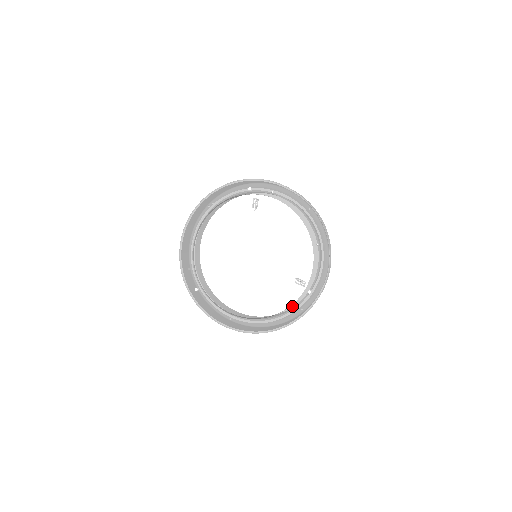
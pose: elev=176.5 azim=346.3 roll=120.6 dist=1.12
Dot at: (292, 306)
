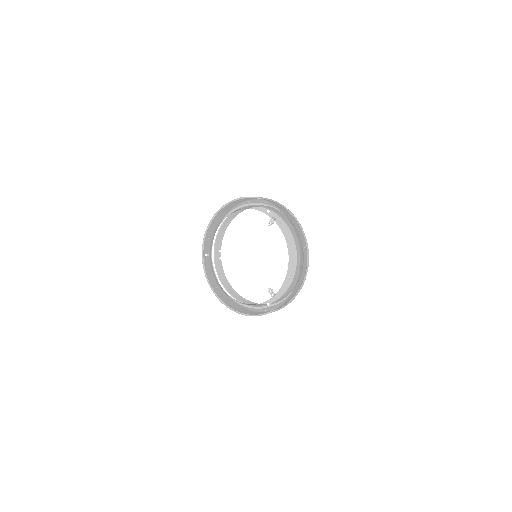
Dot at: (254, 305)
